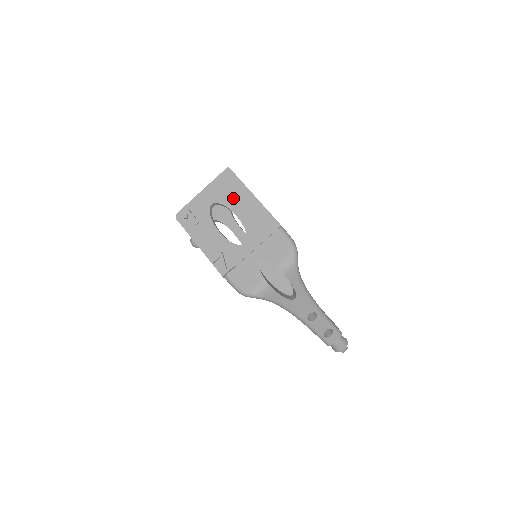
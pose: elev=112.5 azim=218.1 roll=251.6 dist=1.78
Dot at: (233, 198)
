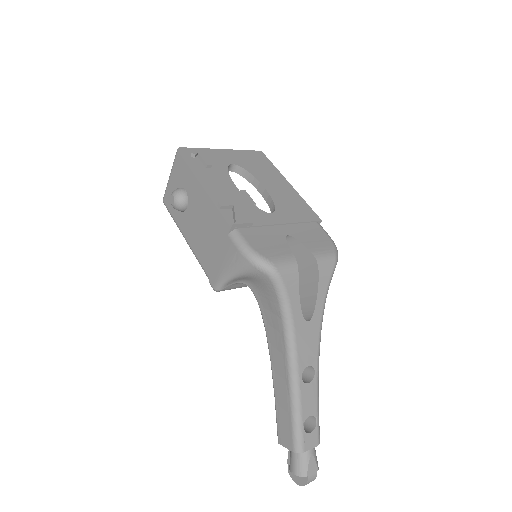
Dot at: (263, 173)
